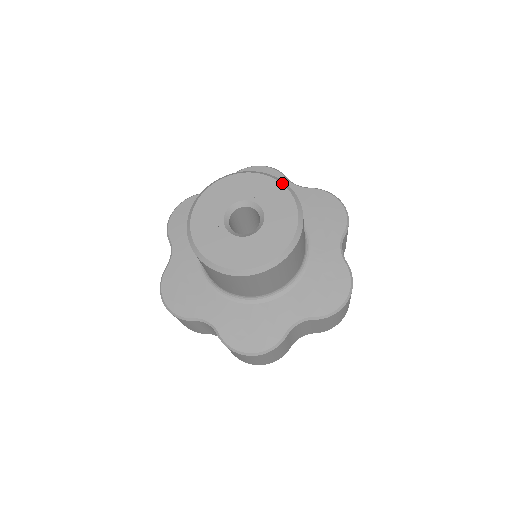
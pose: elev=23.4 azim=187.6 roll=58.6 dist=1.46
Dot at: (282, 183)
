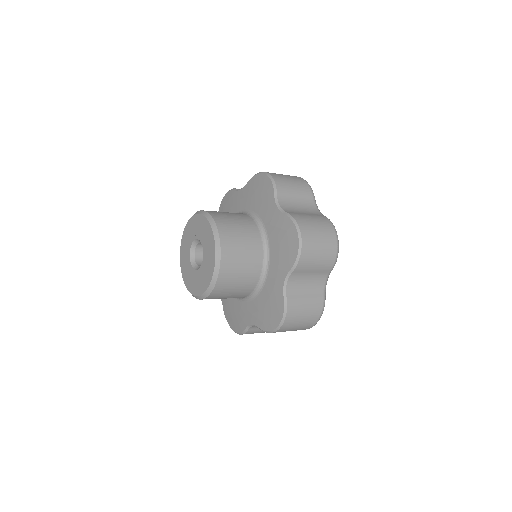
Dot at: (198, 213)
